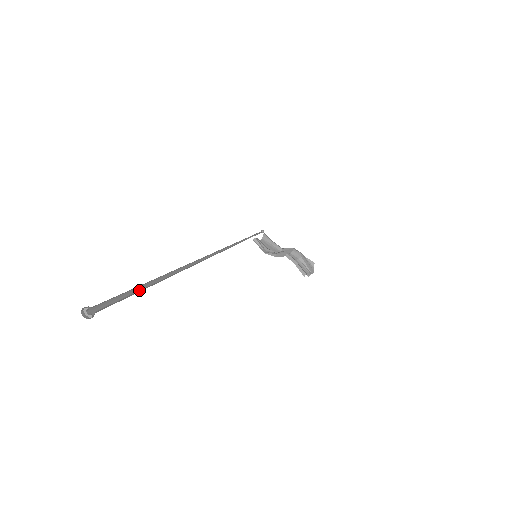
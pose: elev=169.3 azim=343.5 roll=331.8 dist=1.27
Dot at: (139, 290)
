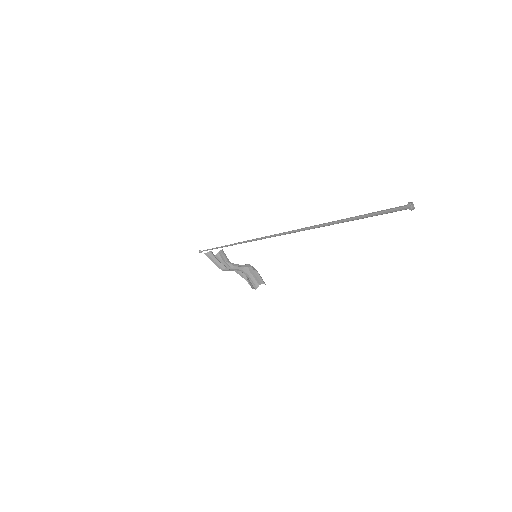
Dot at: (365, 217)
